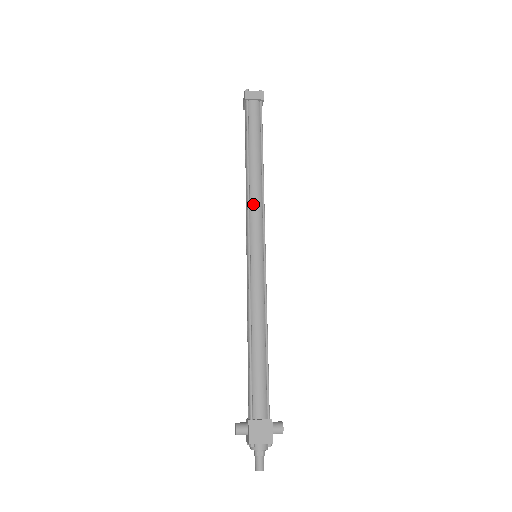
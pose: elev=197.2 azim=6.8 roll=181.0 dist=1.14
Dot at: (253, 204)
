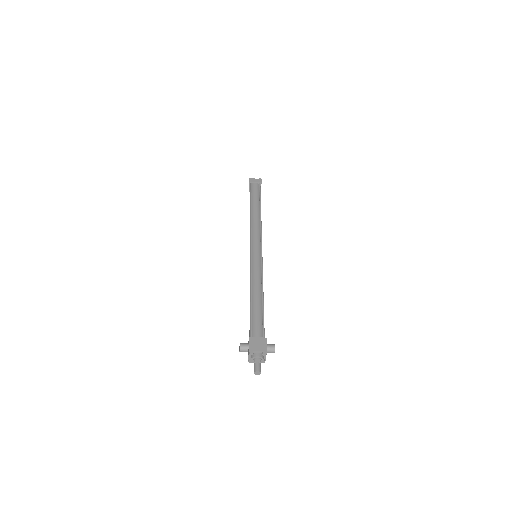
Dot at: (254, 228)
